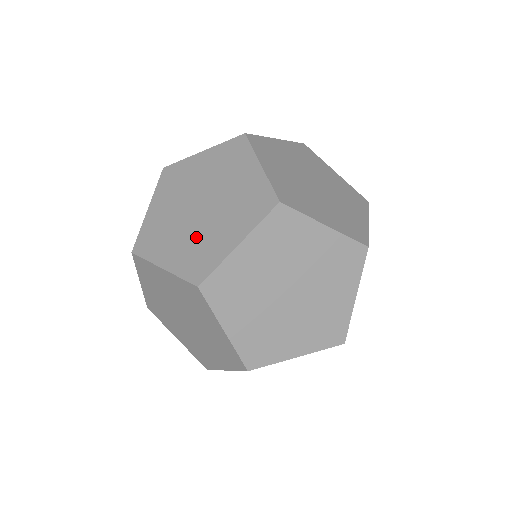
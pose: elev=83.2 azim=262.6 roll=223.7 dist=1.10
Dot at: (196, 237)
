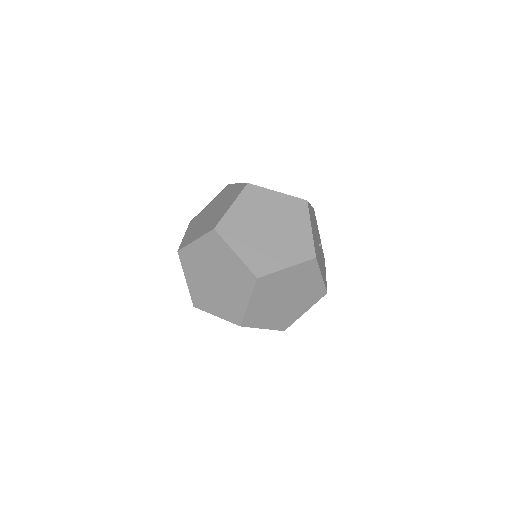
Dot at: (210, 220)
